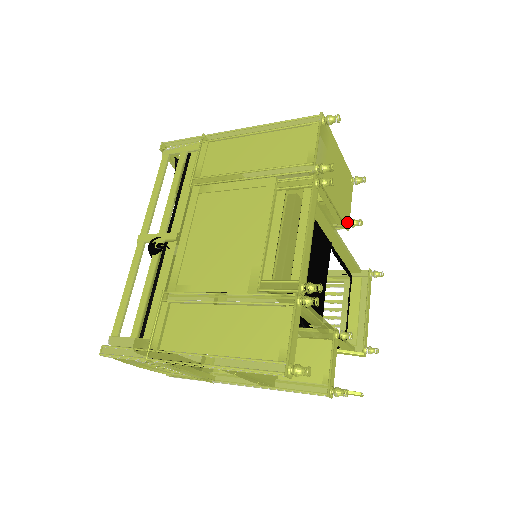
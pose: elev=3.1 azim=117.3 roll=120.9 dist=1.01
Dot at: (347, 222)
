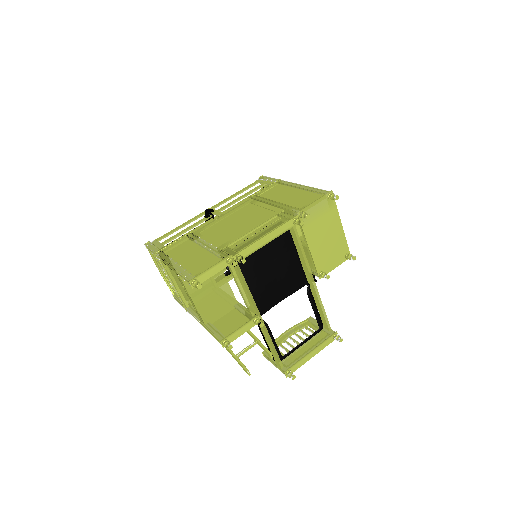
Dot at: (320, 272)
